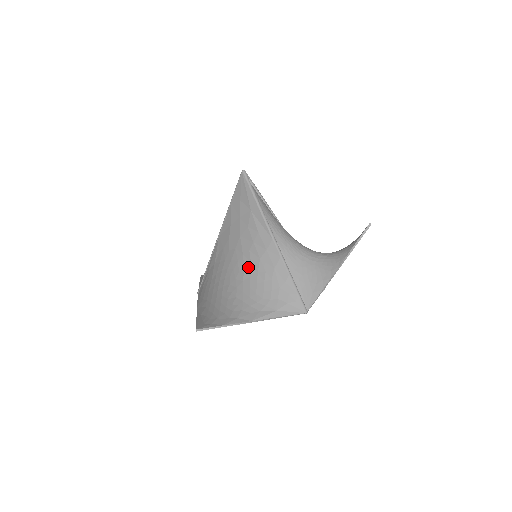
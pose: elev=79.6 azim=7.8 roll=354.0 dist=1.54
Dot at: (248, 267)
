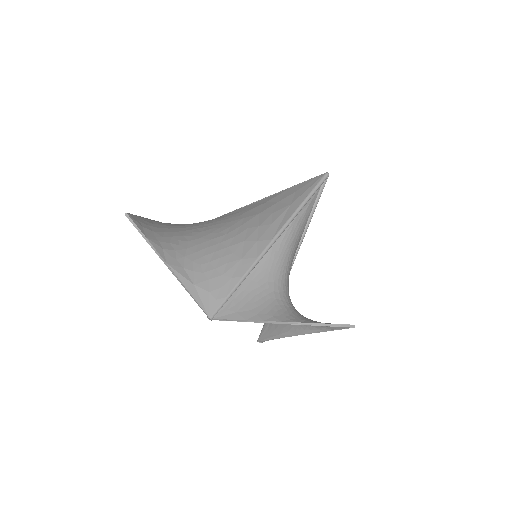
Dot at: (229, 236)
